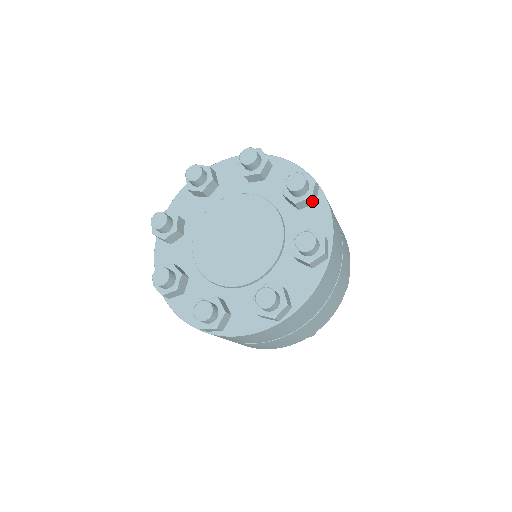
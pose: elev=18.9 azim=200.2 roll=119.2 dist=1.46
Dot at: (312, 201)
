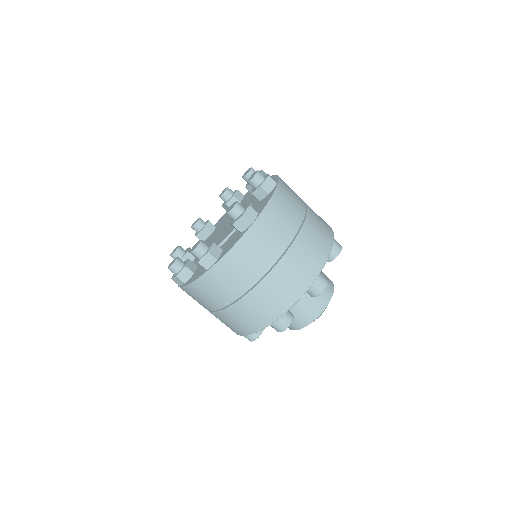
Dot at: occluded
